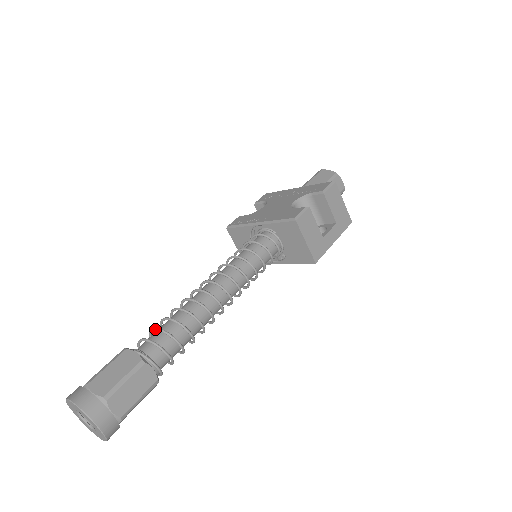
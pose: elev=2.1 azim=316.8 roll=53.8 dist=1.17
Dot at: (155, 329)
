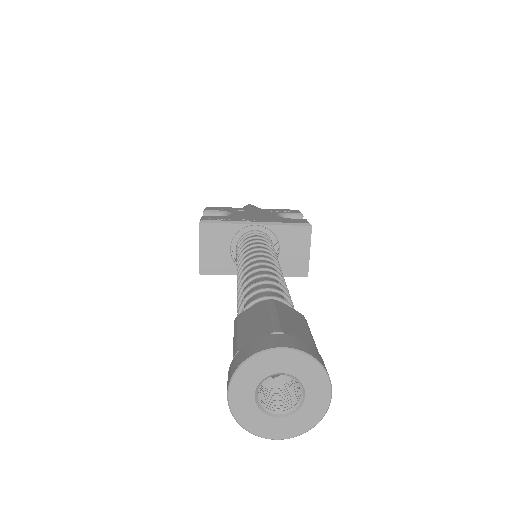
Dot at: (270, 289)
